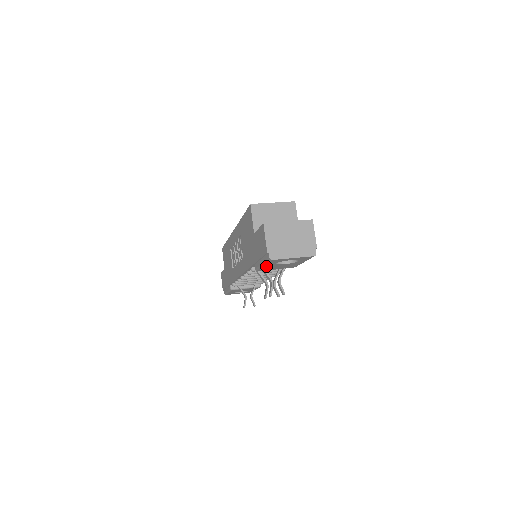
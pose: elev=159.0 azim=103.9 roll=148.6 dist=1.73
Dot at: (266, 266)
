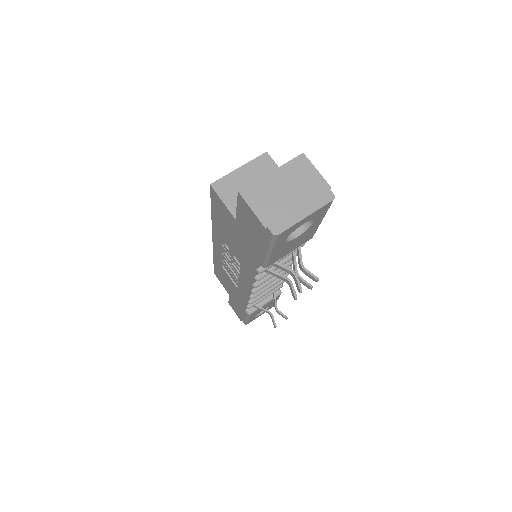
Dot at: (274, 253)
